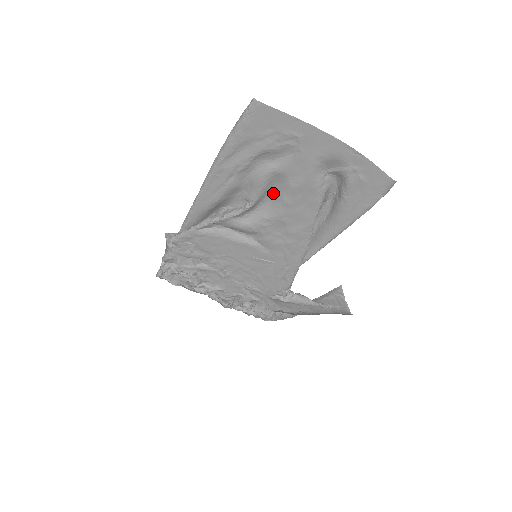
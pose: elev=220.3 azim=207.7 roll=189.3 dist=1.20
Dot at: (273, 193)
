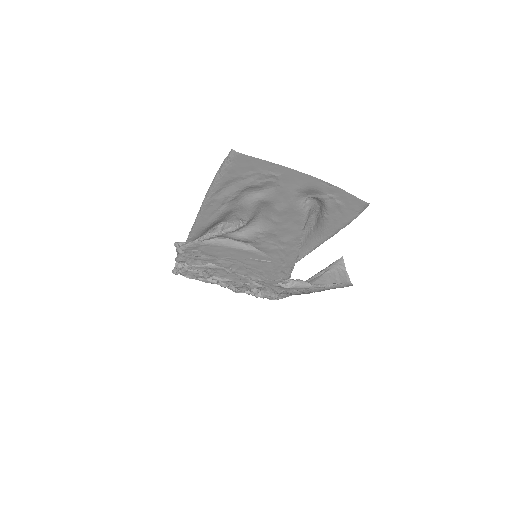
Dot at: (262, 213)
